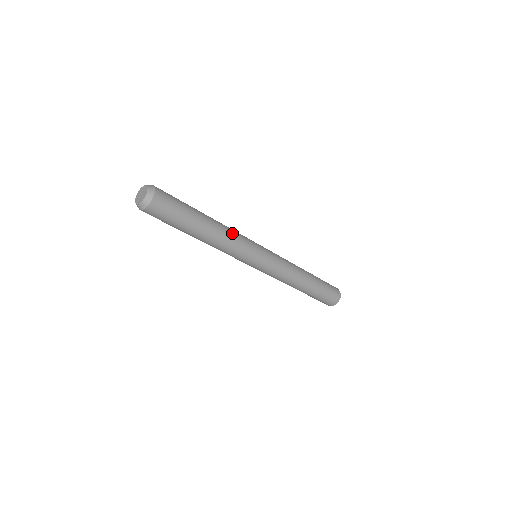
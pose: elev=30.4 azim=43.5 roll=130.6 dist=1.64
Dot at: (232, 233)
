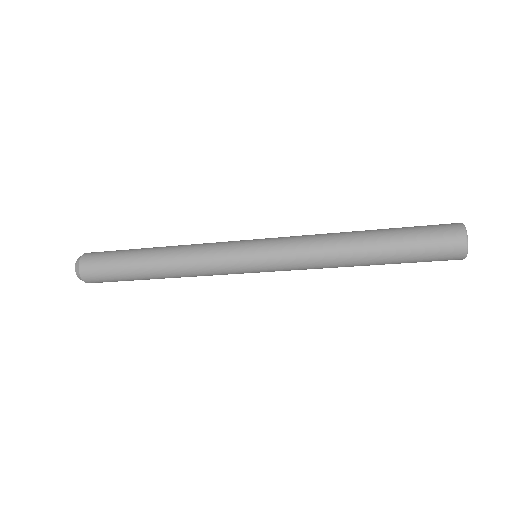
Dot at: (191, 269)
